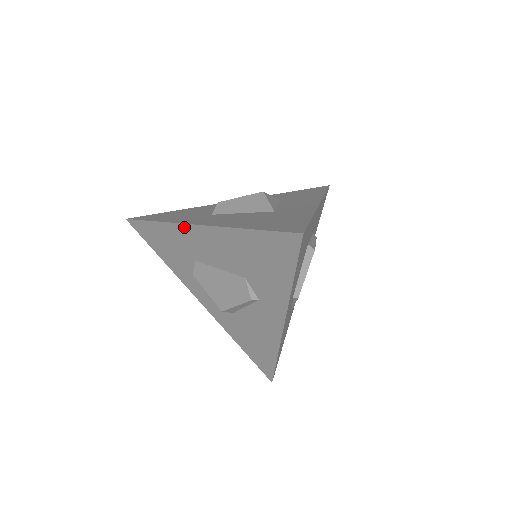
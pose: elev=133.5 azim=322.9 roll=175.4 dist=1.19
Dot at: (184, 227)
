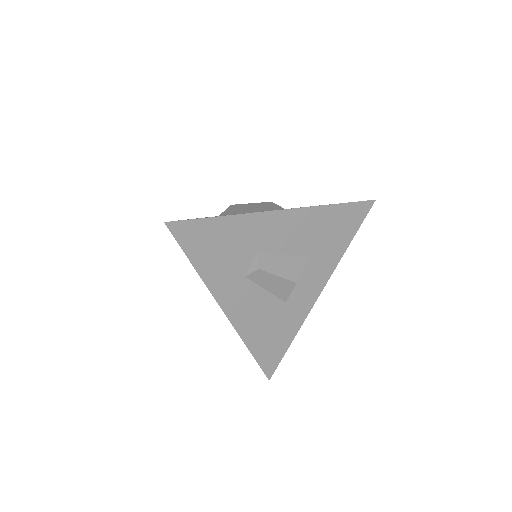
Dot at: (215, 298)
